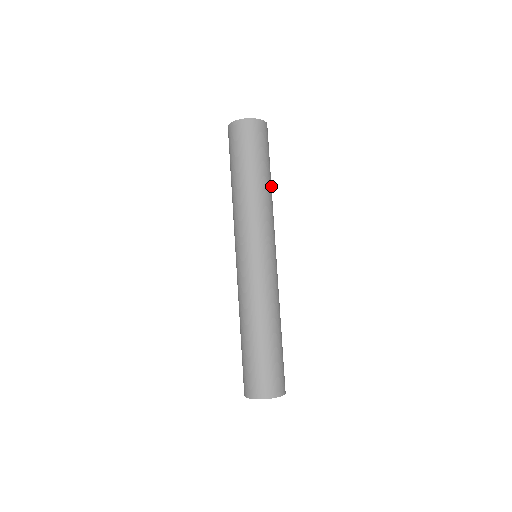
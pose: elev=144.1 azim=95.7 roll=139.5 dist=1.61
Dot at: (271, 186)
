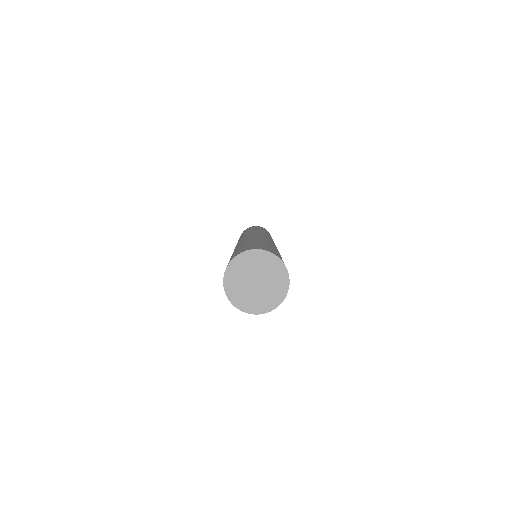
Dot at: occluded
